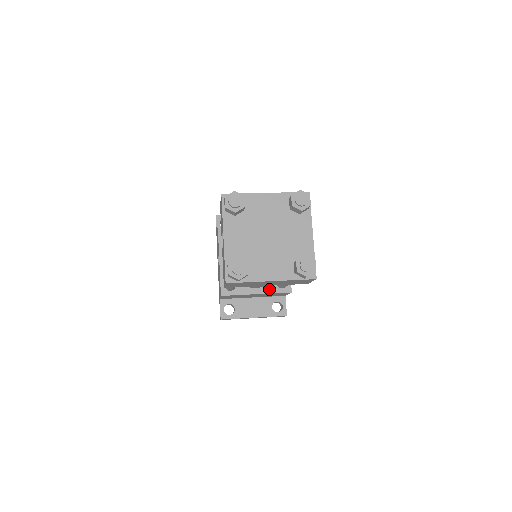
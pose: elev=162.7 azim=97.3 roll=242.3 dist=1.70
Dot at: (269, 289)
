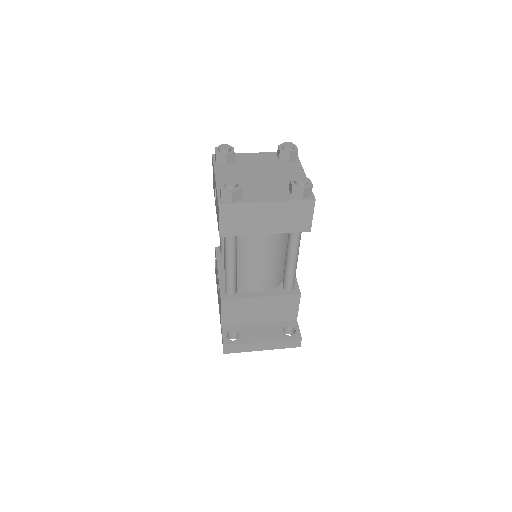
Dot at: (275, 292)
